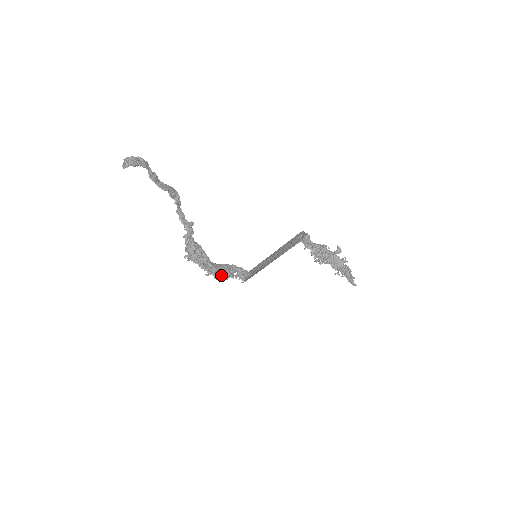
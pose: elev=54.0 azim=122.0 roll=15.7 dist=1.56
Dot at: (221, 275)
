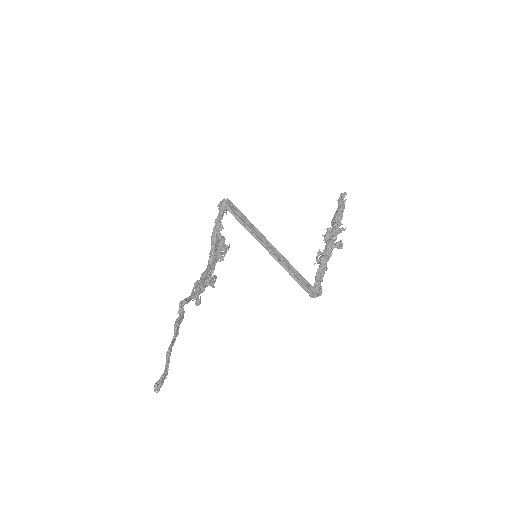
Dot at: occluded
